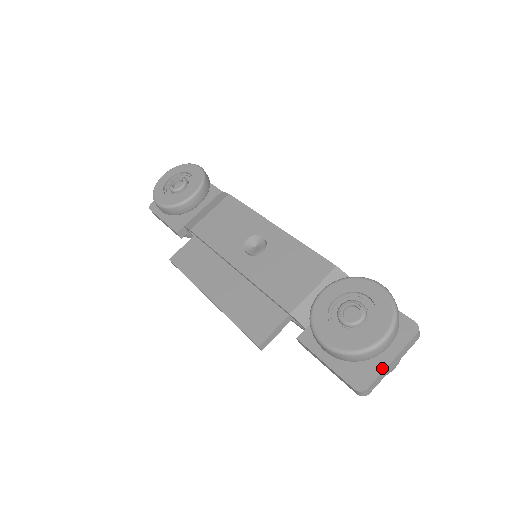
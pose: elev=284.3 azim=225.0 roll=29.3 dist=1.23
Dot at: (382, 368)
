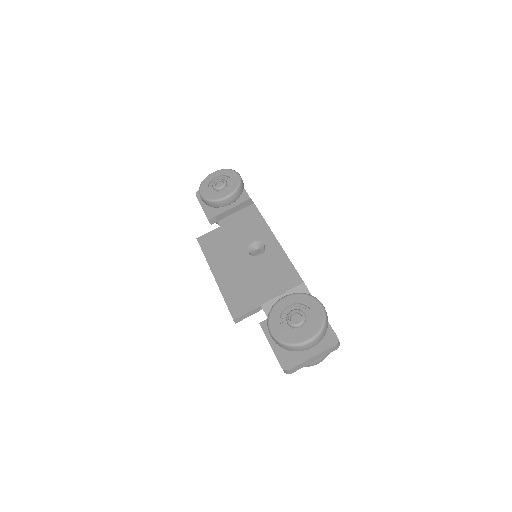
Dot at: (304, 360)
